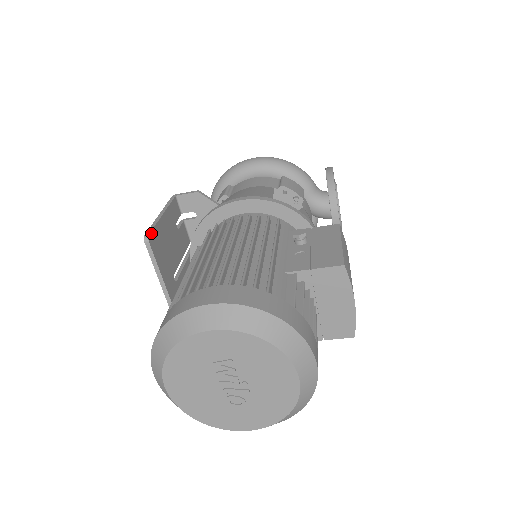
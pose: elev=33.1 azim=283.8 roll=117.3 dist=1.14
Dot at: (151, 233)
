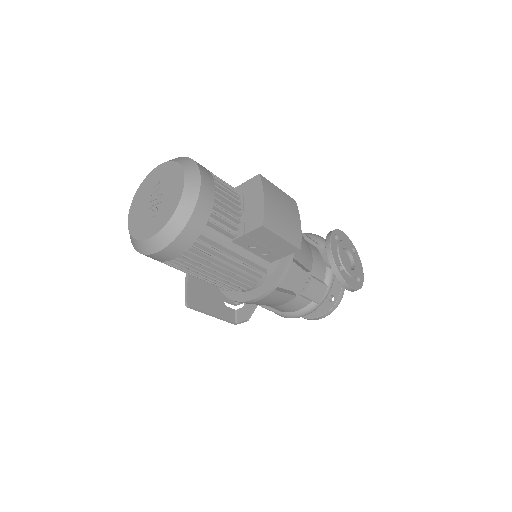
Dot at: occluded
